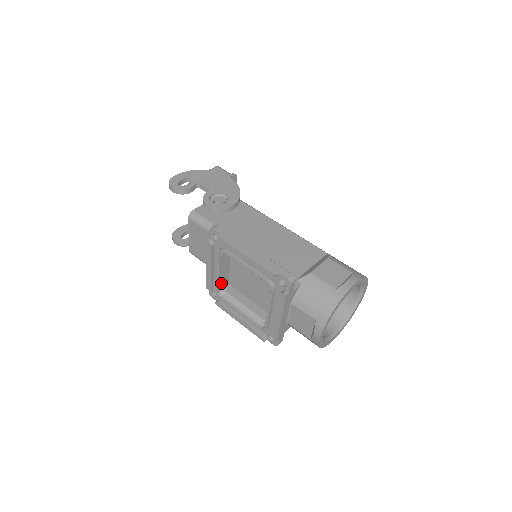
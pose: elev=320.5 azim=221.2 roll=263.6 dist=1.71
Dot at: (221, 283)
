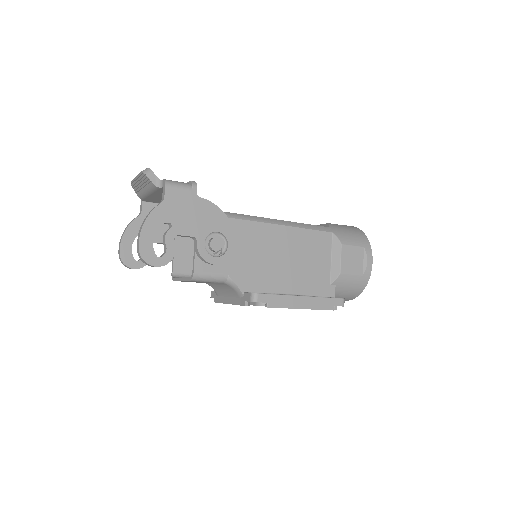
Dot at: occluded
